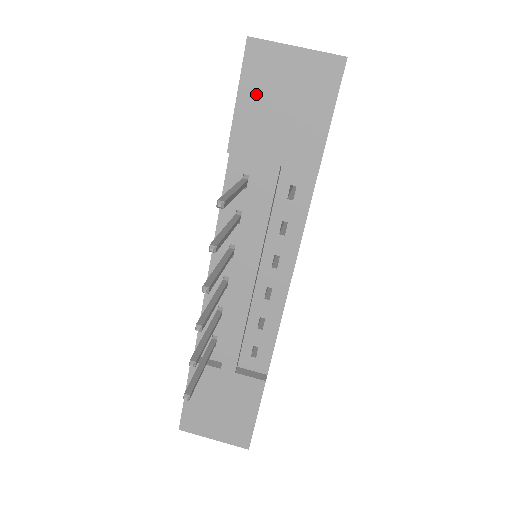
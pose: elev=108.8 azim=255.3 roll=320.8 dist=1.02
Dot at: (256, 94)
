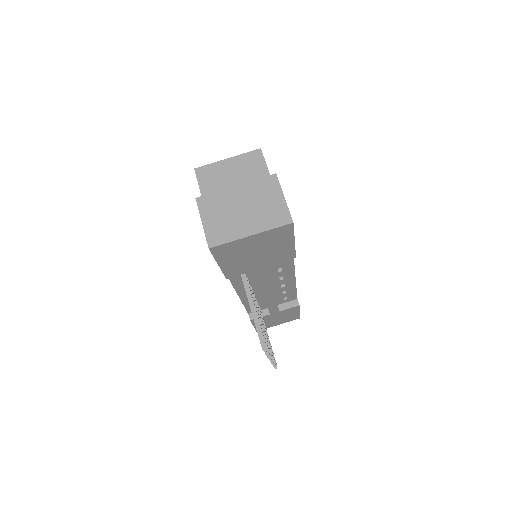
Dot at: (232, 259)
